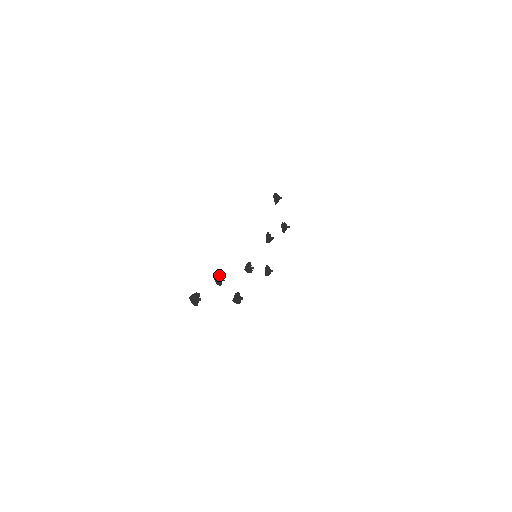
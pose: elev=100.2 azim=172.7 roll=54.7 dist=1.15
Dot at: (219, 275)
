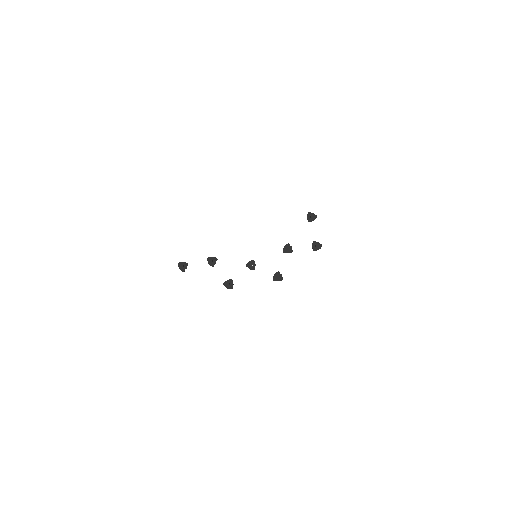
Dot at: (213, 258)
